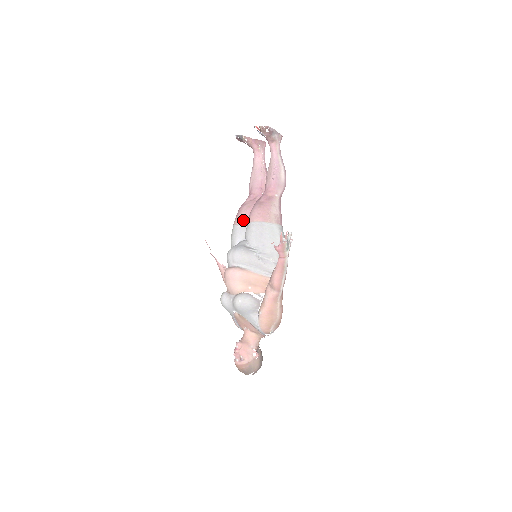
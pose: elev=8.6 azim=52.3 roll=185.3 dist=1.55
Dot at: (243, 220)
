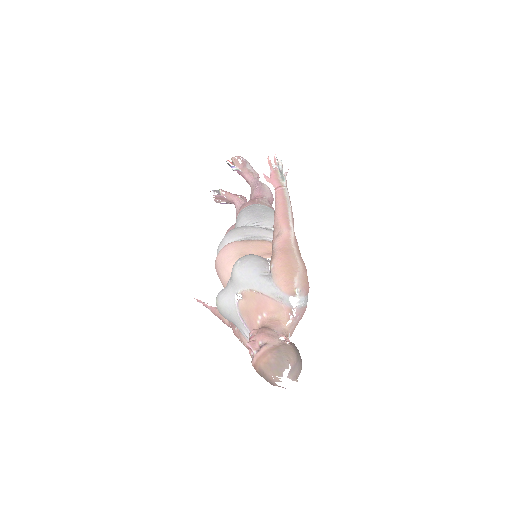
Dot at: occluded
